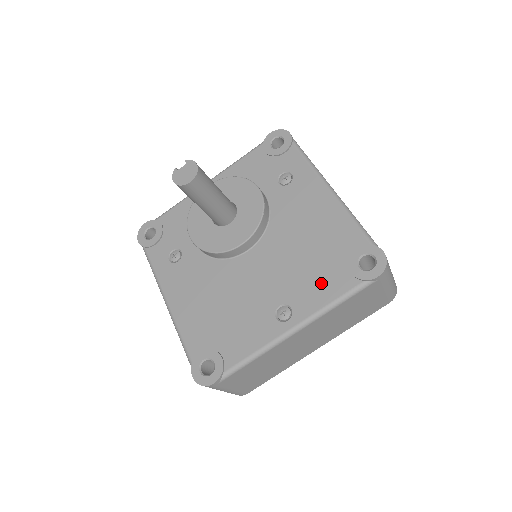
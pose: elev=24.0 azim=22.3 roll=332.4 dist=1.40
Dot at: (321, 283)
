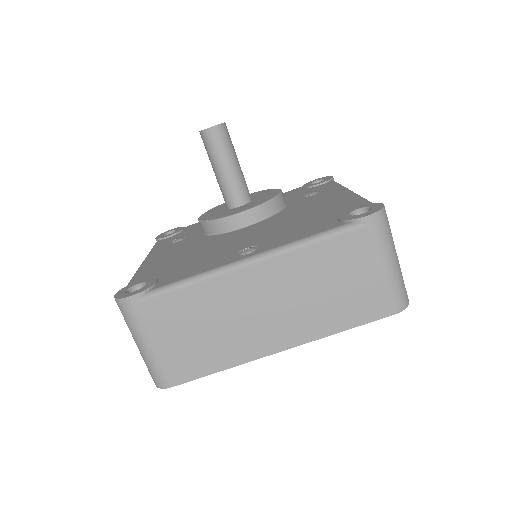
Dot at: (302, 230)
